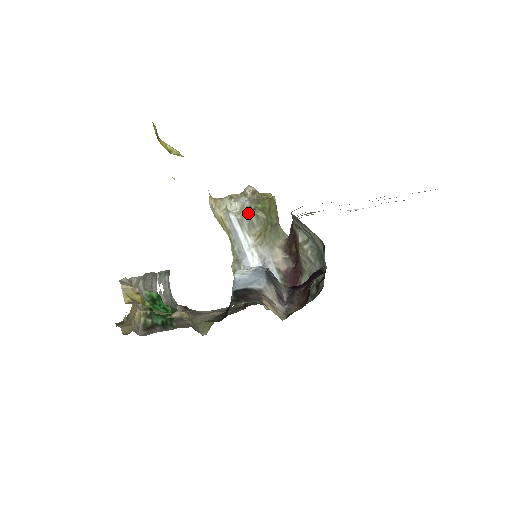
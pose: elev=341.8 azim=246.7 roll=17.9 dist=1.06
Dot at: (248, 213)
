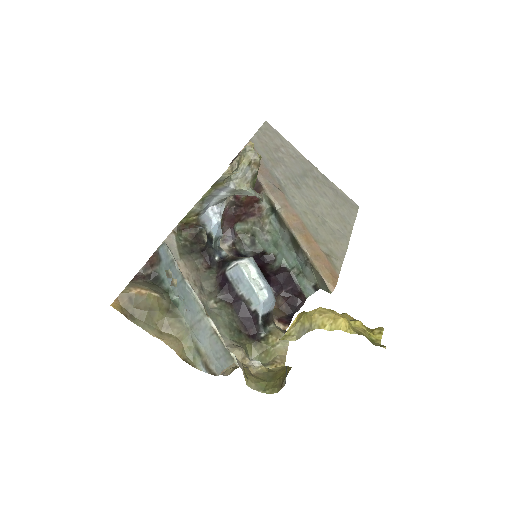
Dot at: (250, 193)
